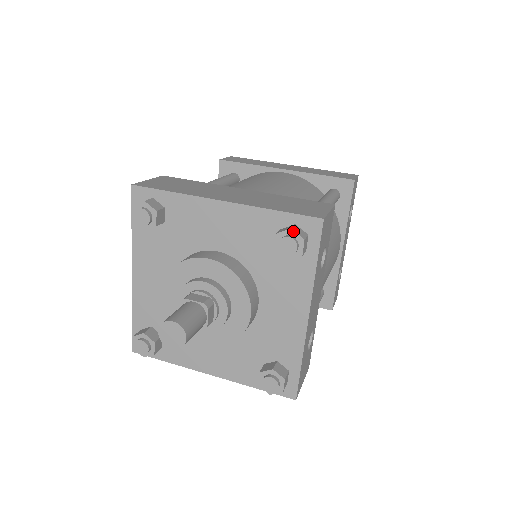
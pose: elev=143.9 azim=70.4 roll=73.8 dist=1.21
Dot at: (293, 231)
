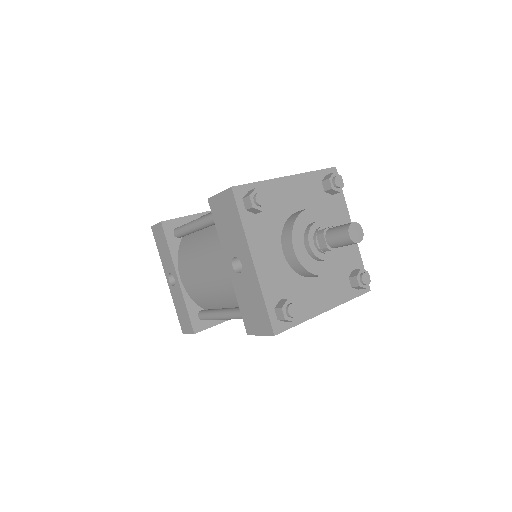
Dot at: (335, 173)
